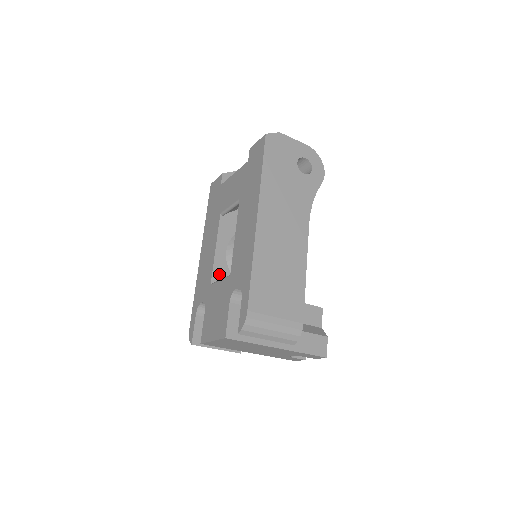
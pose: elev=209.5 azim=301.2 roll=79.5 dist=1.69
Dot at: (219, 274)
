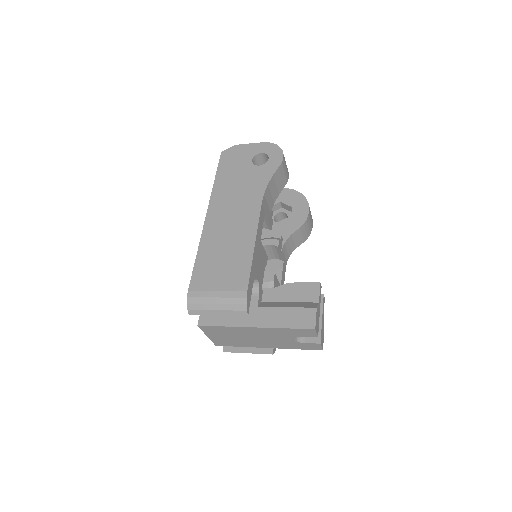
Dot at: occluded
